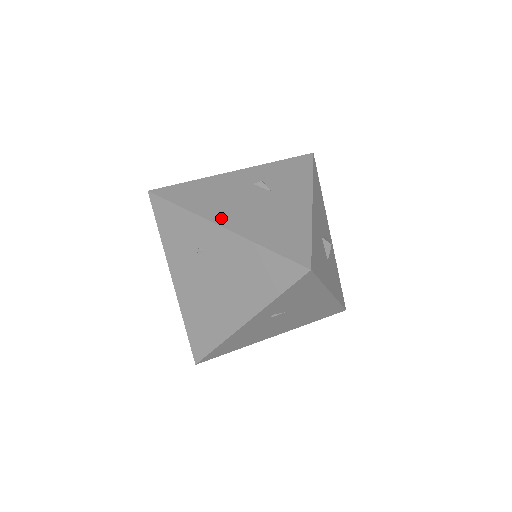
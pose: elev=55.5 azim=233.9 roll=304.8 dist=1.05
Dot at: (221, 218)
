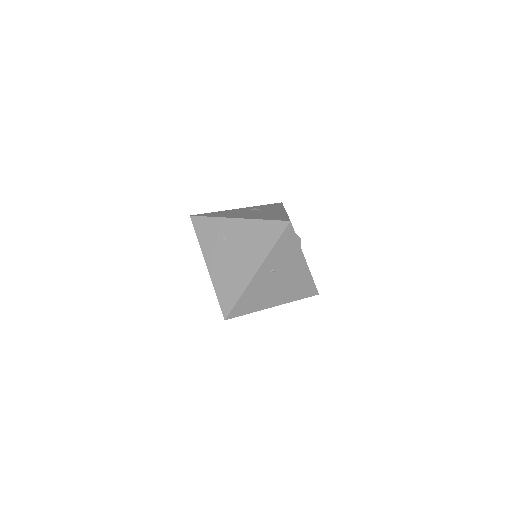
Dot at: (236, 217)
